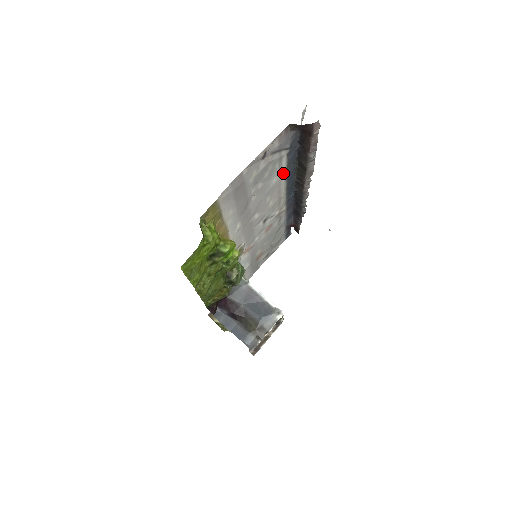
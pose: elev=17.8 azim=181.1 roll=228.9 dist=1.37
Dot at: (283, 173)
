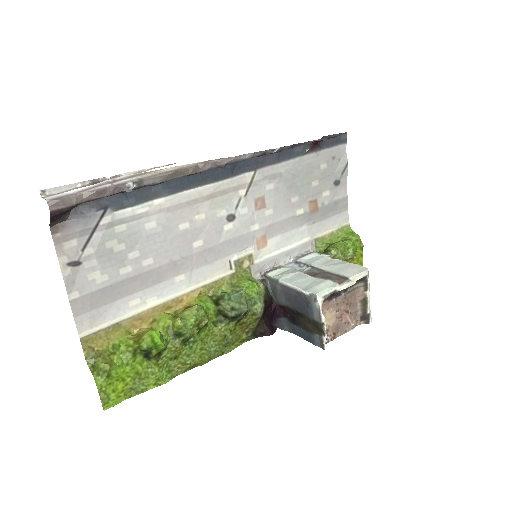
Dot at: (152, 207)
